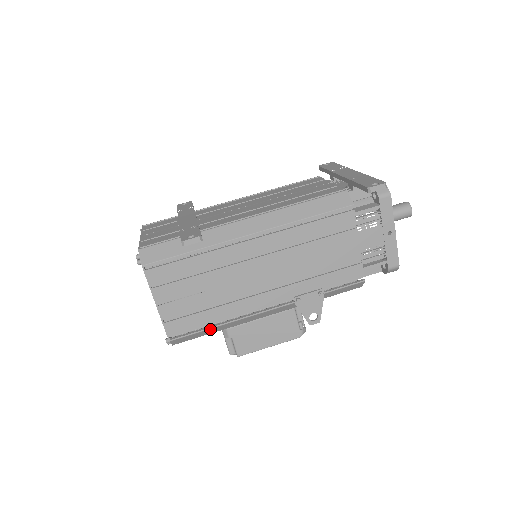
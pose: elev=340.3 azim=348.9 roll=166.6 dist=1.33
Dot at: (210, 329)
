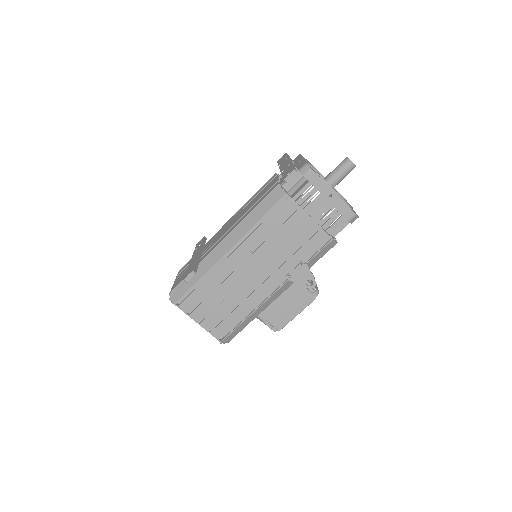
Dot at: (242, 323)
